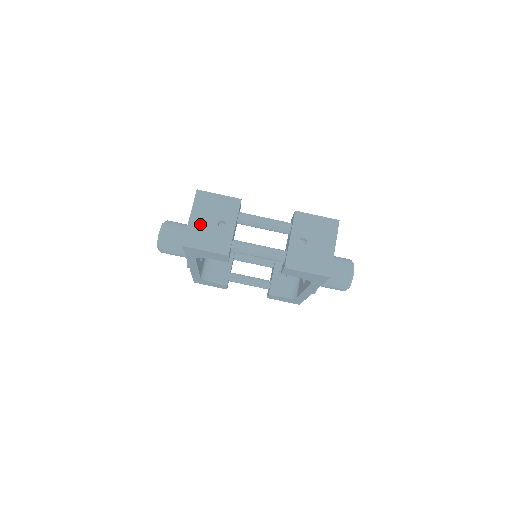
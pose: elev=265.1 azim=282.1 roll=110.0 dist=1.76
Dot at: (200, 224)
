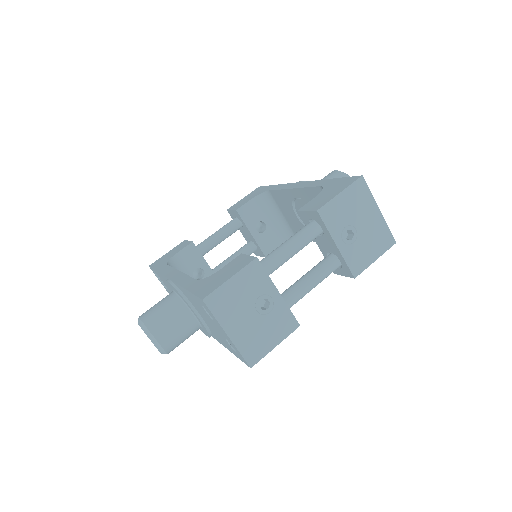
Dot at: (245, 330)
